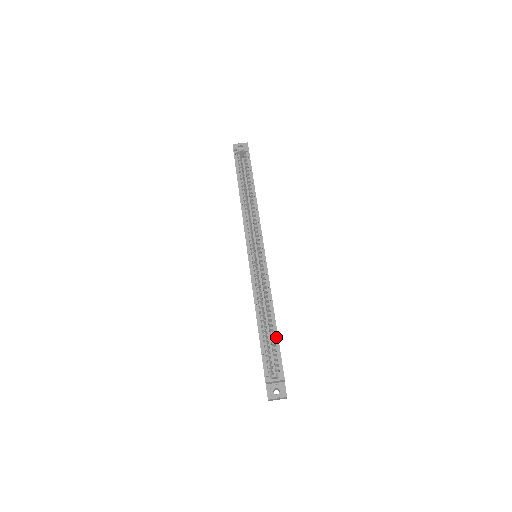
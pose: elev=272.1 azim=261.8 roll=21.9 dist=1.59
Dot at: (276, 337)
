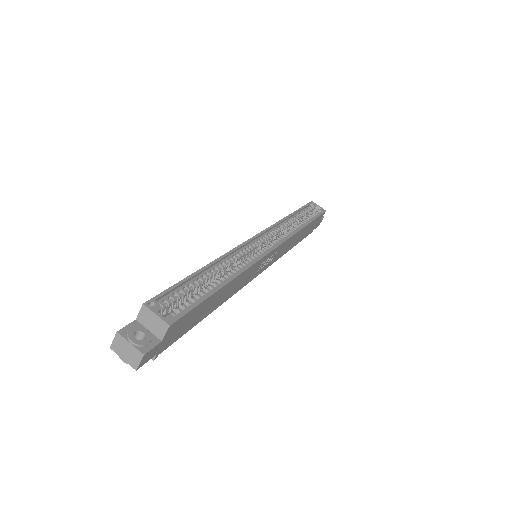
Dot at: (209, 293)
